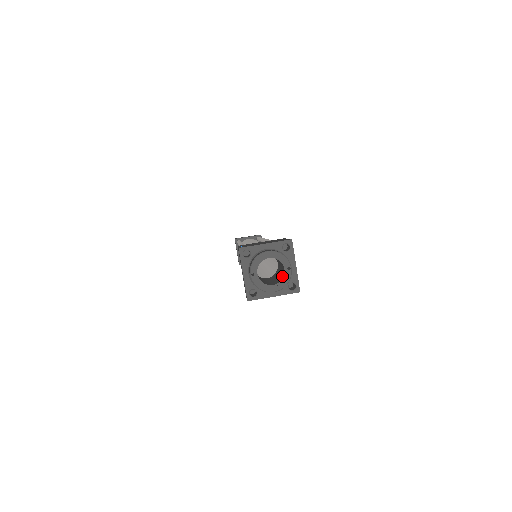
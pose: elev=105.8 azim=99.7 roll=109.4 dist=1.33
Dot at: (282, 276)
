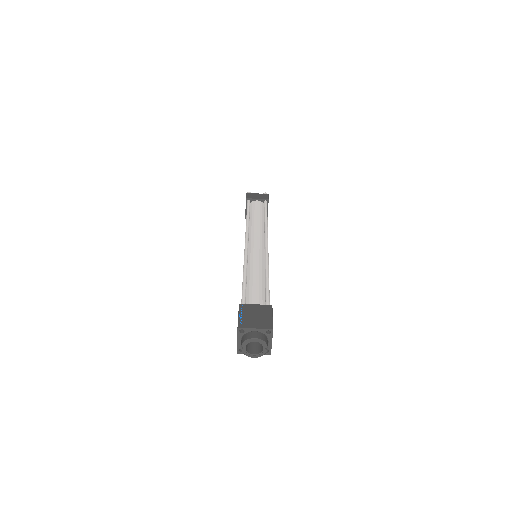
Dot at: (261, 349)
